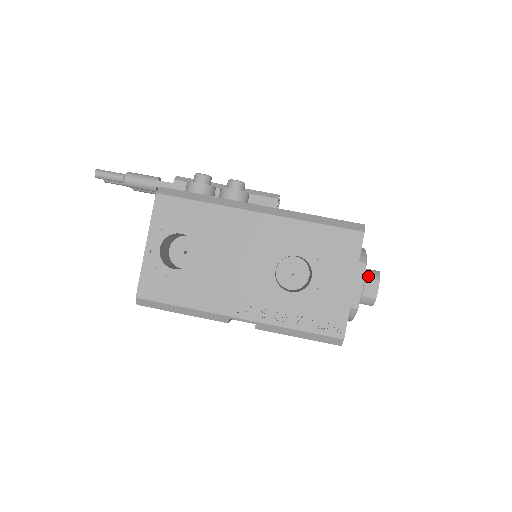
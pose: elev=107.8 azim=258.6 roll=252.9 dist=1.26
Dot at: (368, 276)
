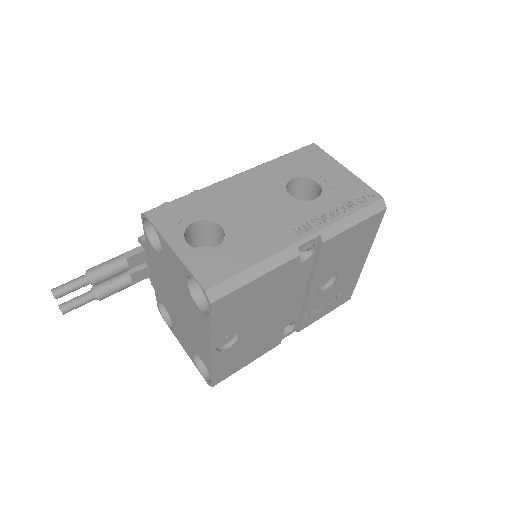
Dot at: occluded
